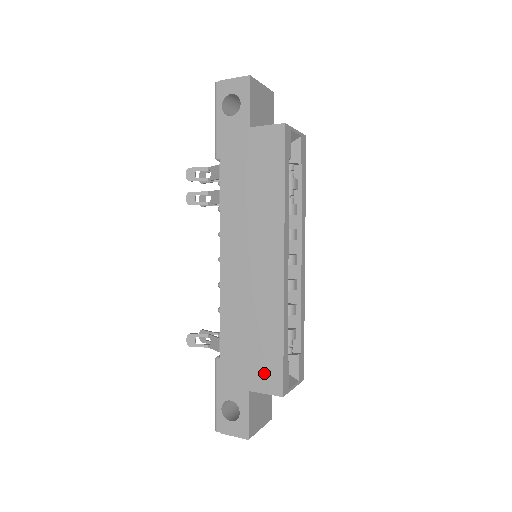
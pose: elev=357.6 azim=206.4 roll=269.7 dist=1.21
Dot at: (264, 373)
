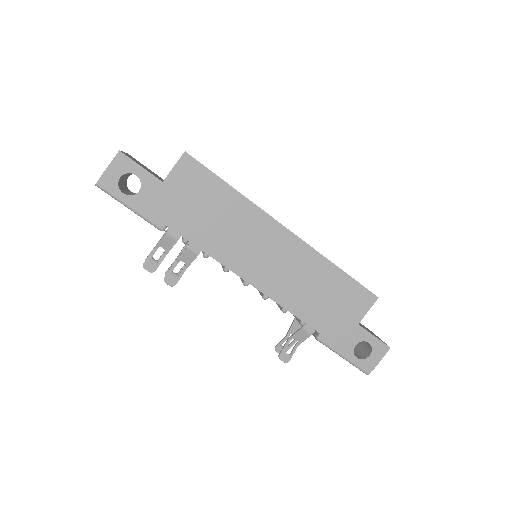
Dot at: (354, 302)
